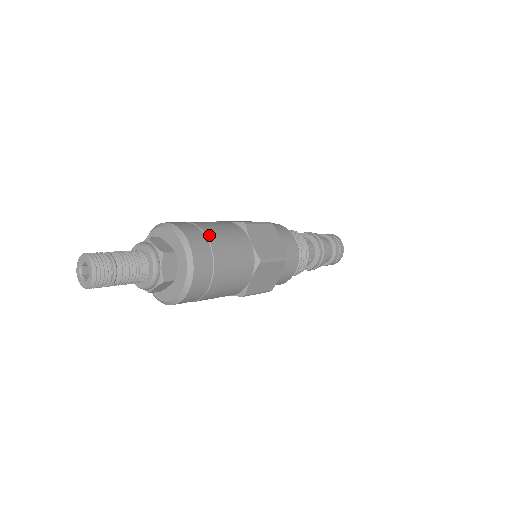
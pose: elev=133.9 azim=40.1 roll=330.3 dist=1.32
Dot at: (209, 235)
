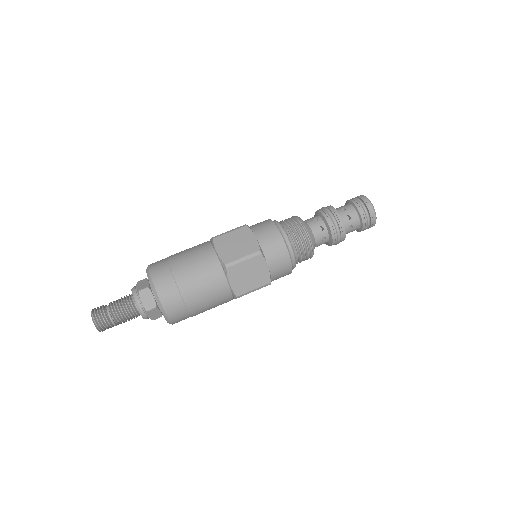
Dot at: (184, 294)
